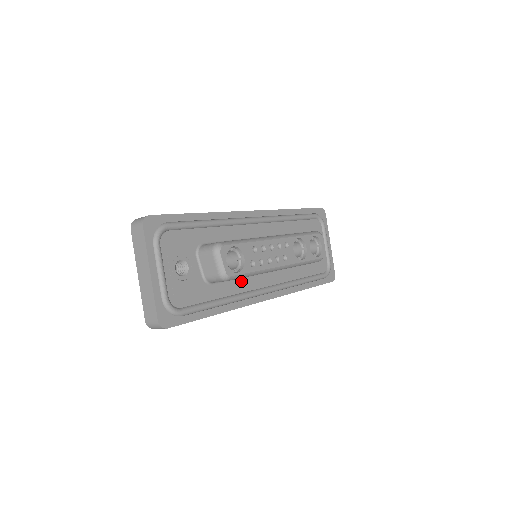
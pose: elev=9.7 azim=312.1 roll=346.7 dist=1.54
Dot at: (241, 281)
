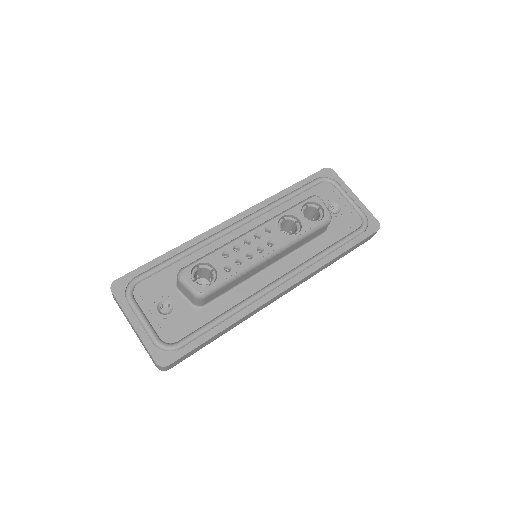
Dot at: (241, 288)
